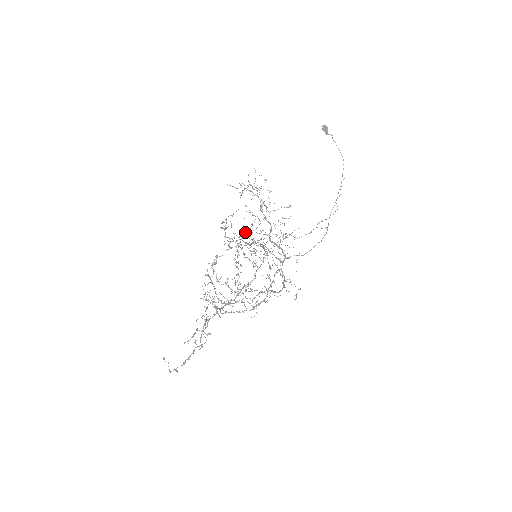
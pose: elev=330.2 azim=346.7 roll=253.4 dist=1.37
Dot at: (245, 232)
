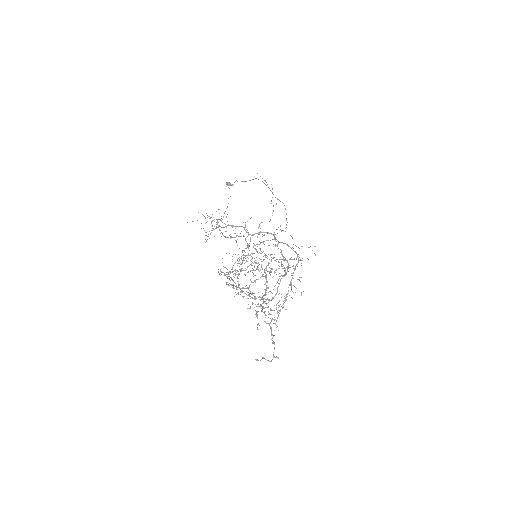
Dot at: occluded
